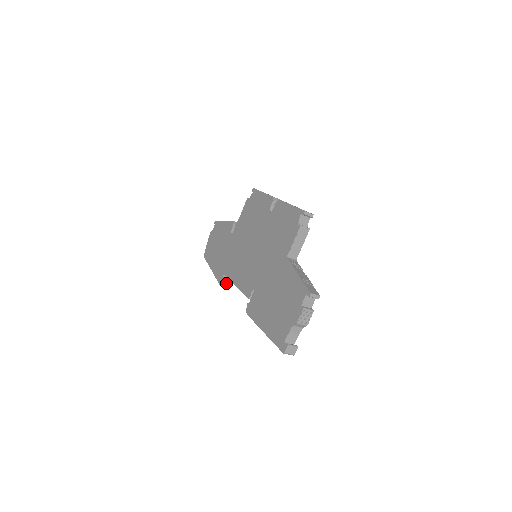
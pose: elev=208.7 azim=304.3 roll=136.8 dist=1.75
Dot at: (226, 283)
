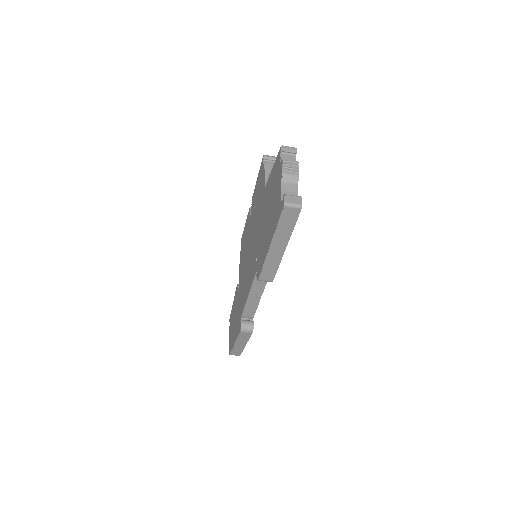
Dot at: (246, 323)
